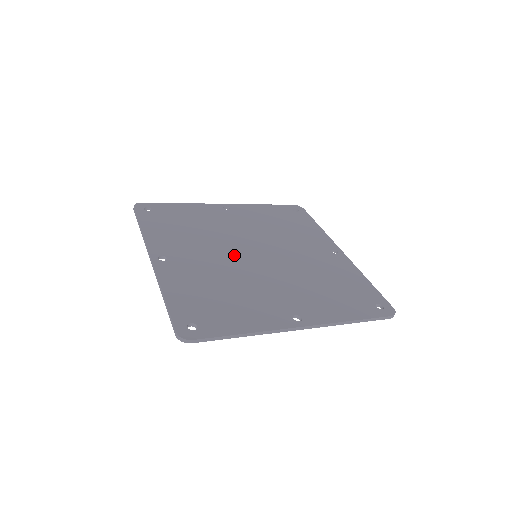
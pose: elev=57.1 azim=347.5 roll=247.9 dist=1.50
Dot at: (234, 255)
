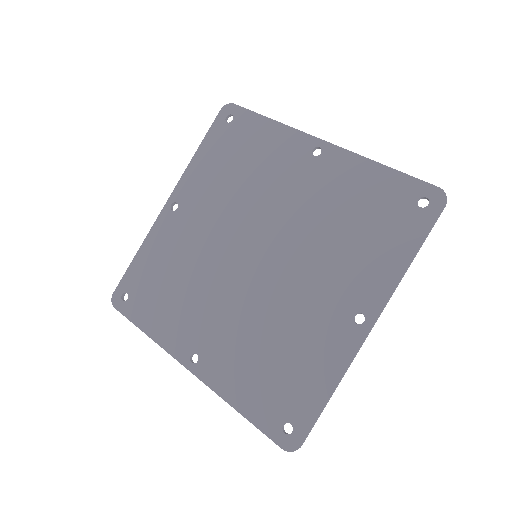
Dot at: (239, 282)
